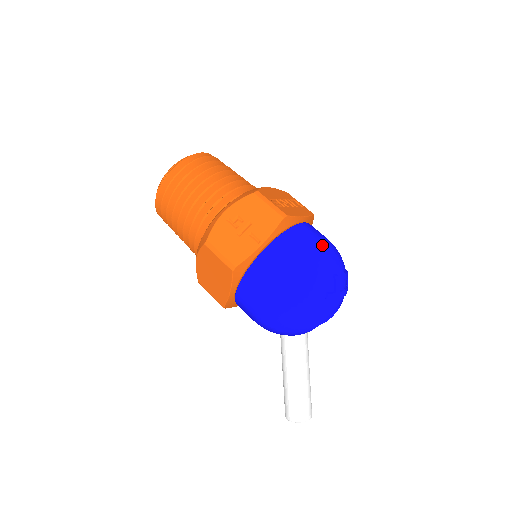
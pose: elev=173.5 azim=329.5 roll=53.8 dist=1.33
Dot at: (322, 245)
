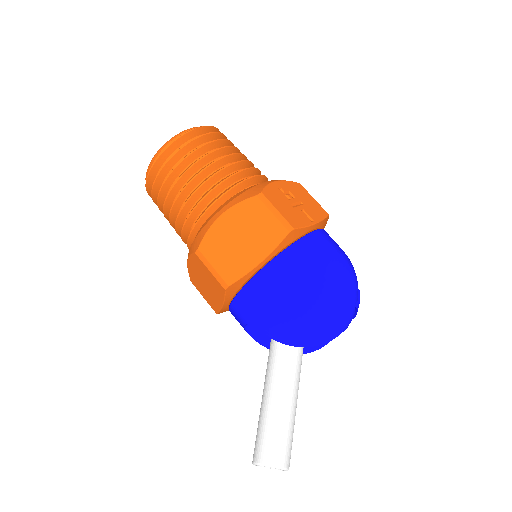
Dot at: occluded
